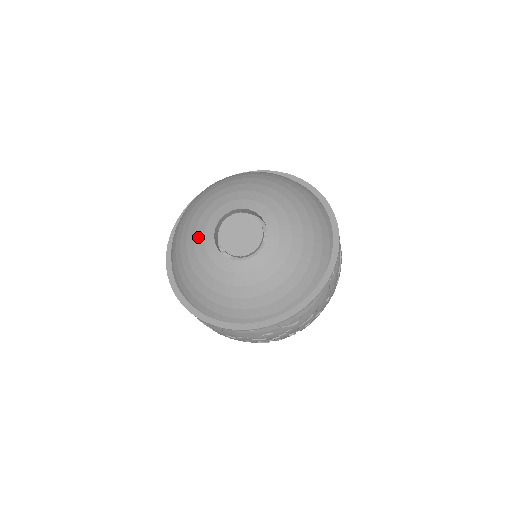
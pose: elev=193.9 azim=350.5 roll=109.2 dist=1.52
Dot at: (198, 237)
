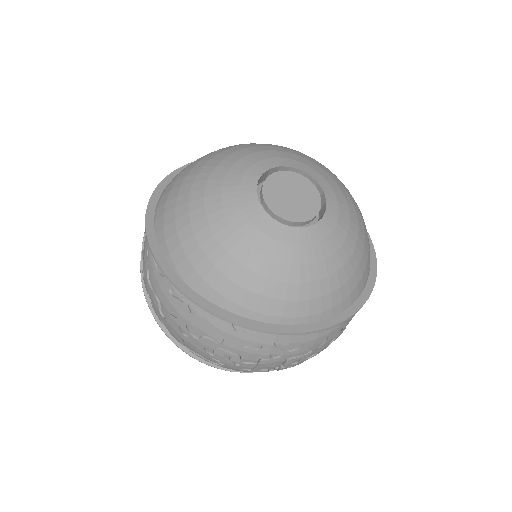
Dot at: (232, 175)
